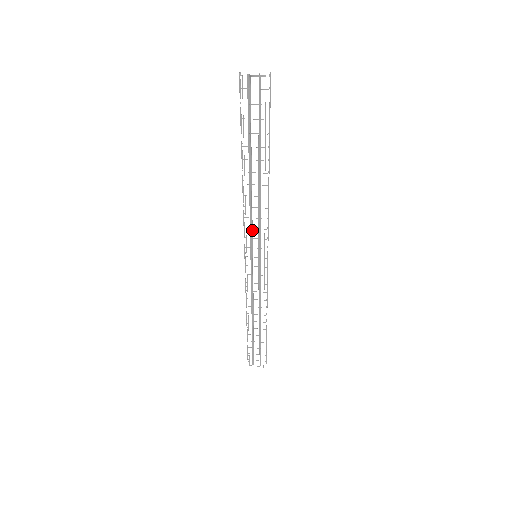
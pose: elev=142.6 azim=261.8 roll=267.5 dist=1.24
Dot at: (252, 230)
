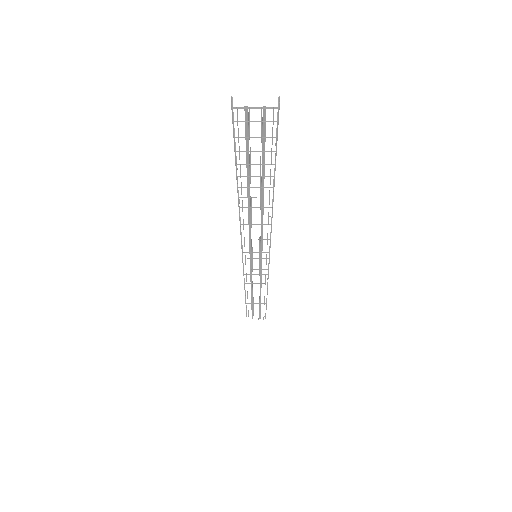
Dot at: occluded
